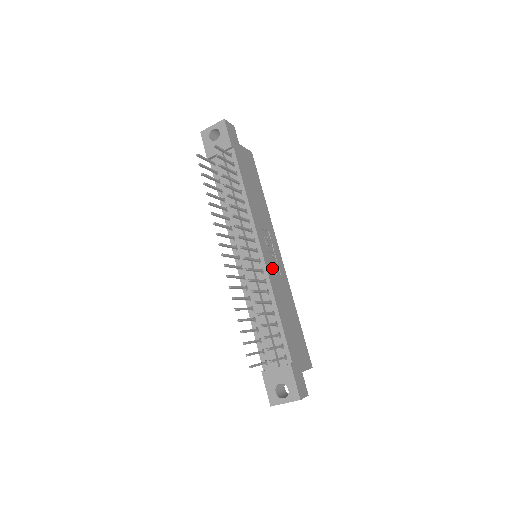
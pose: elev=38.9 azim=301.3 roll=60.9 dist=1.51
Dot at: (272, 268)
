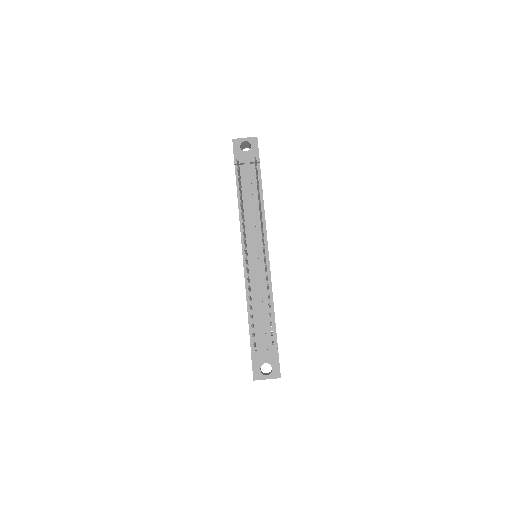
Dot at: occluded
